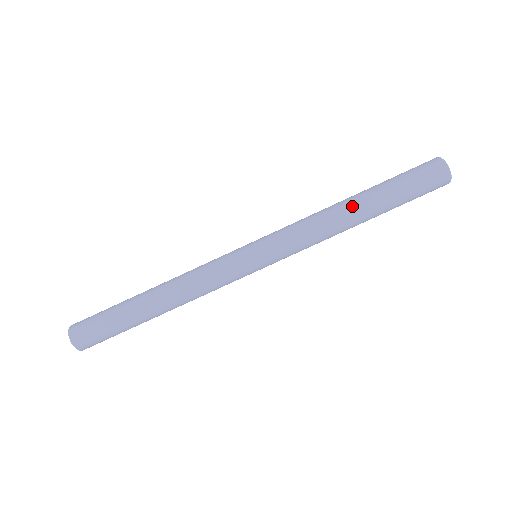
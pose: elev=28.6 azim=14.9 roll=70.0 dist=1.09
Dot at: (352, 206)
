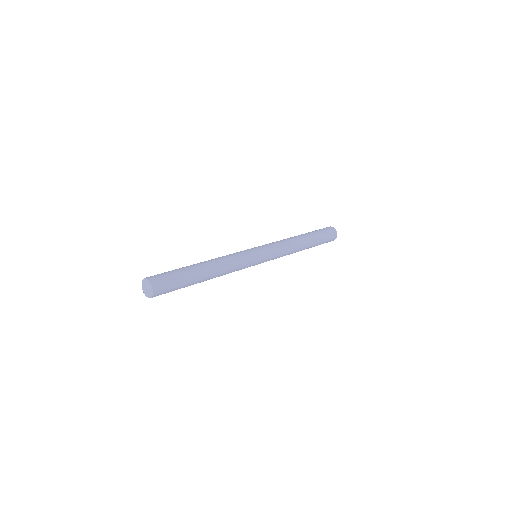
Dot at: (304, 243)
